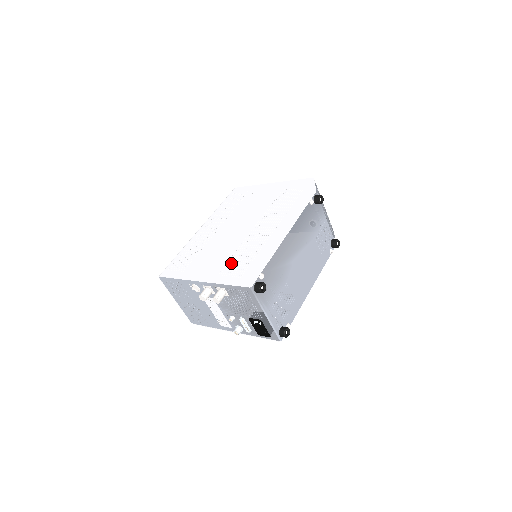
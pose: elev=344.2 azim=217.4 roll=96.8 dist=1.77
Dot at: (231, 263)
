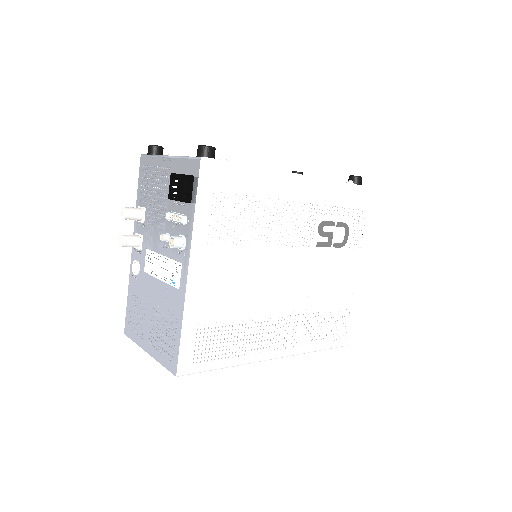
Dot at: occluded
